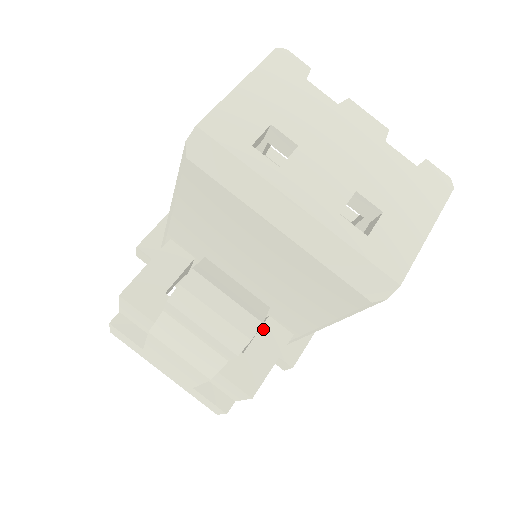
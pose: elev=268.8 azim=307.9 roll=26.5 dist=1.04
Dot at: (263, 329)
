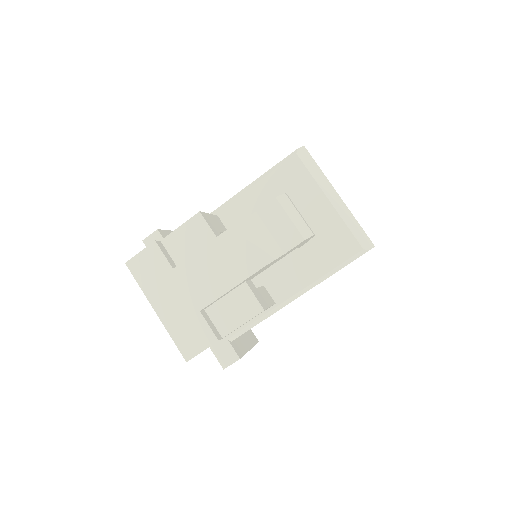
Dot at: (262, 288)
